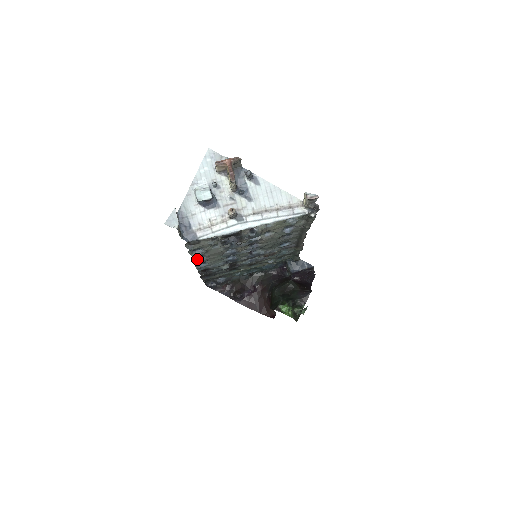
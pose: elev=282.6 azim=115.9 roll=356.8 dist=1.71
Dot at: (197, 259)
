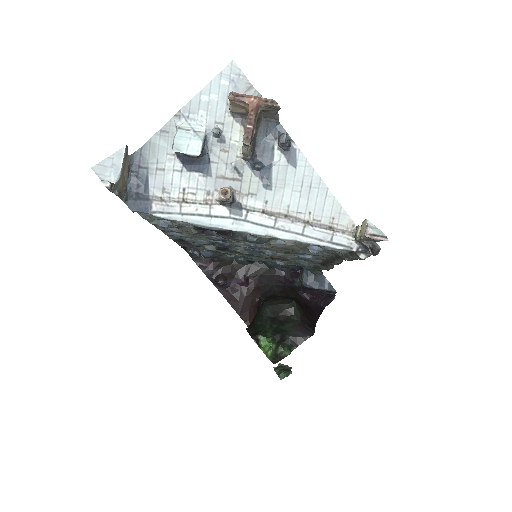
Dot at: occluded
